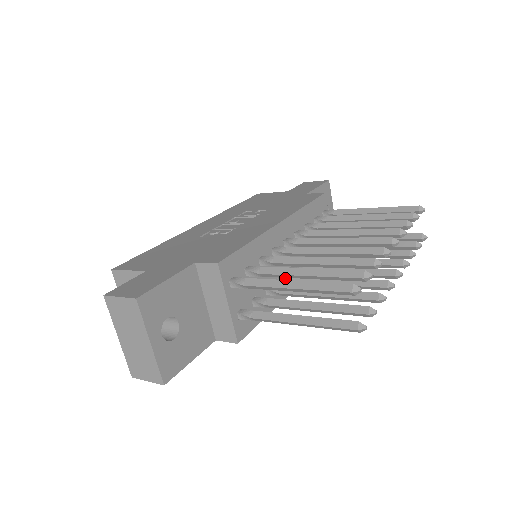
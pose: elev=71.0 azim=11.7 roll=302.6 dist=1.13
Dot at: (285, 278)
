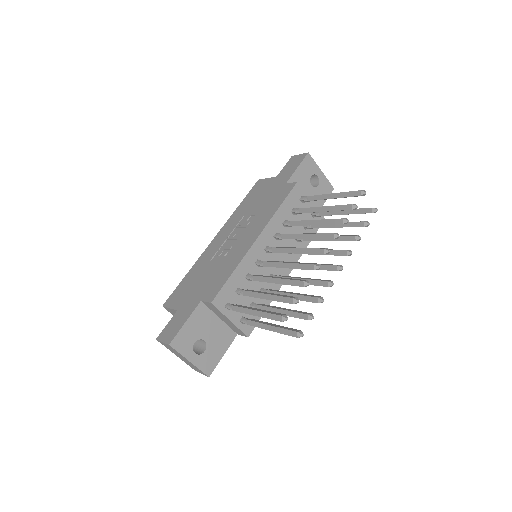
Dot at: occluded
